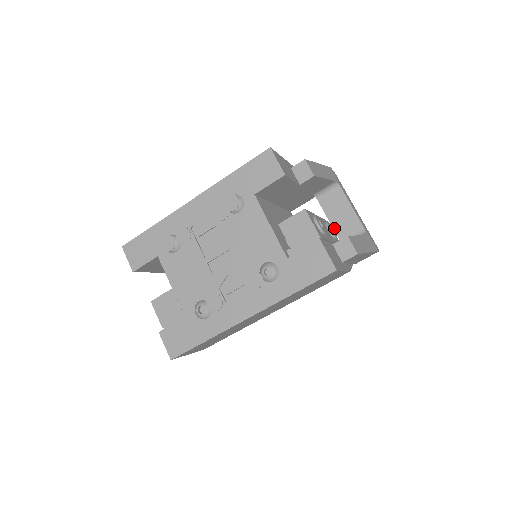
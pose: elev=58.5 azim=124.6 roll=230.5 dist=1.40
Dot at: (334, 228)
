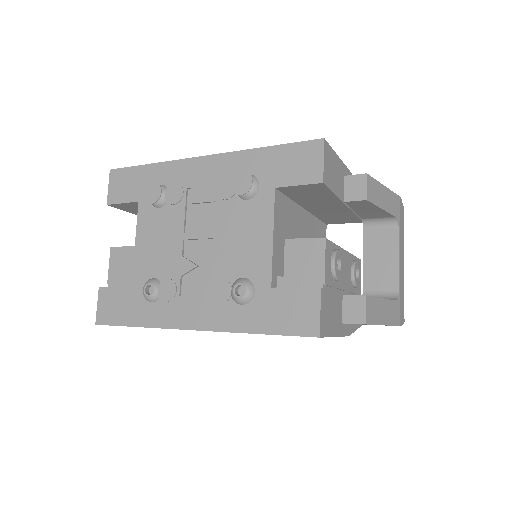
Dot at: (364, 271)
